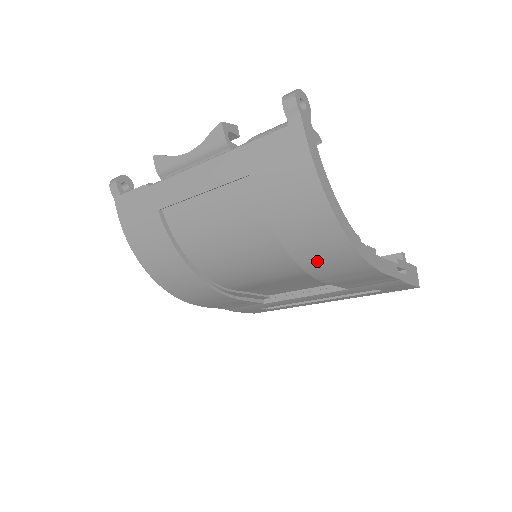
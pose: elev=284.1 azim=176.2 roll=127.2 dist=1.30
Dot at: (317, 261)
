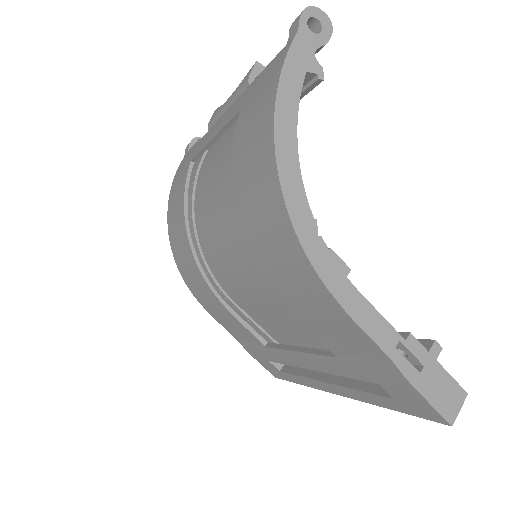
Dot at: (264, 244)
